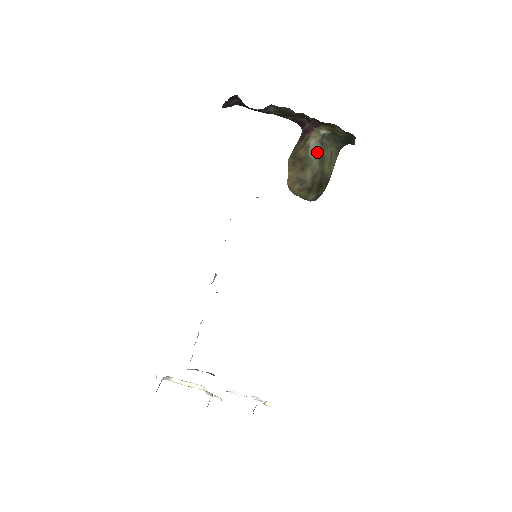
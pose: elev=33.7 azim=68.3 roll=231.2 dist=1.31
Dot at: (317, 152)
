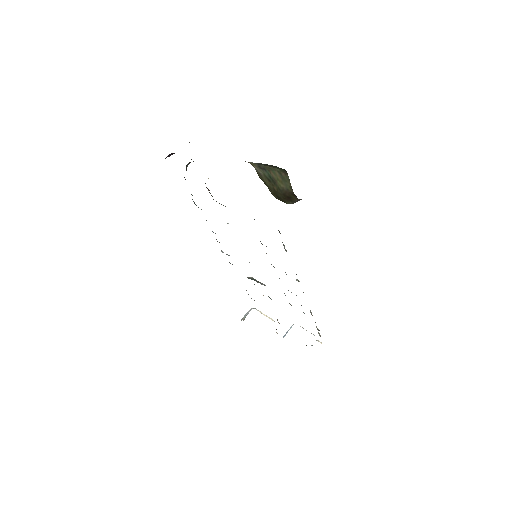
Dot at: (264, 176)
